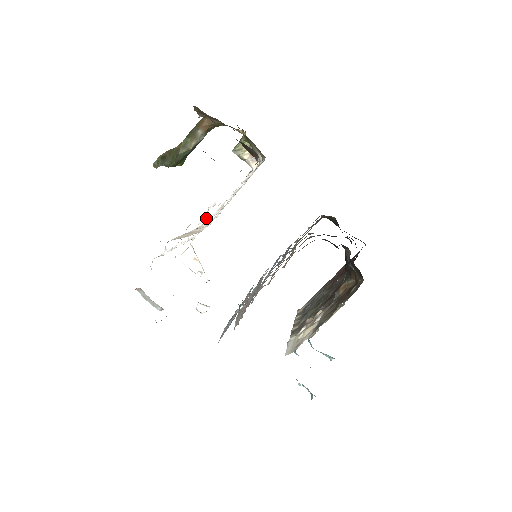
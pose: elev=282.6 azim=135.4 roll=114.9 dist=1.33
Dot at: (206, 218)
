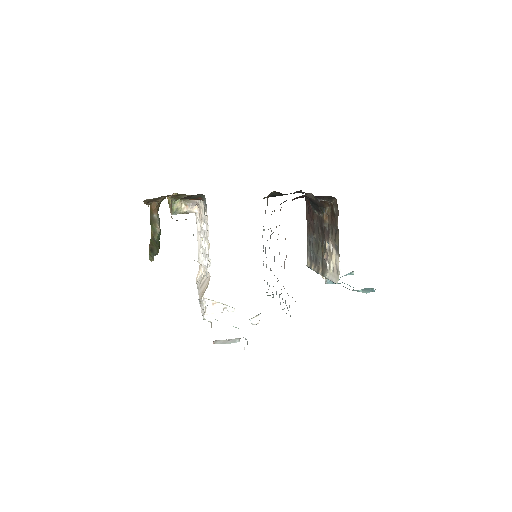
Dot at: (208, 262)
